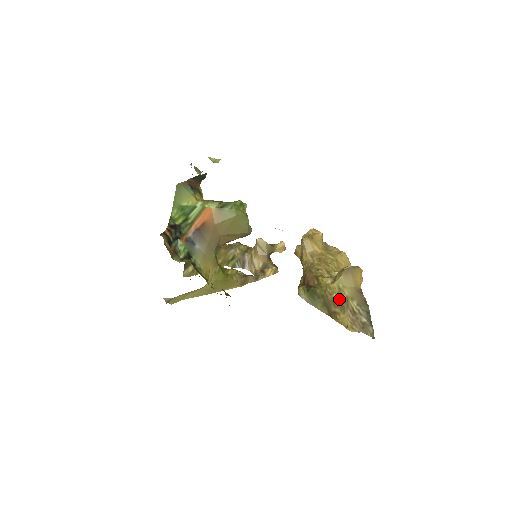
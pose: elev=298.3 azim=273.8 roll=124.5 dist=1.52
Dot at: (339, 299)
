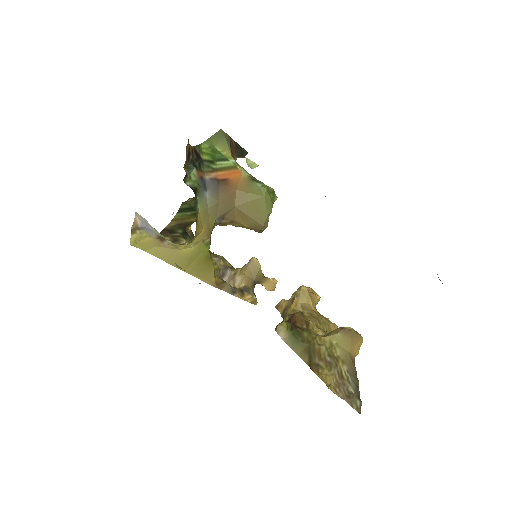
Dot at: (328, 354)
